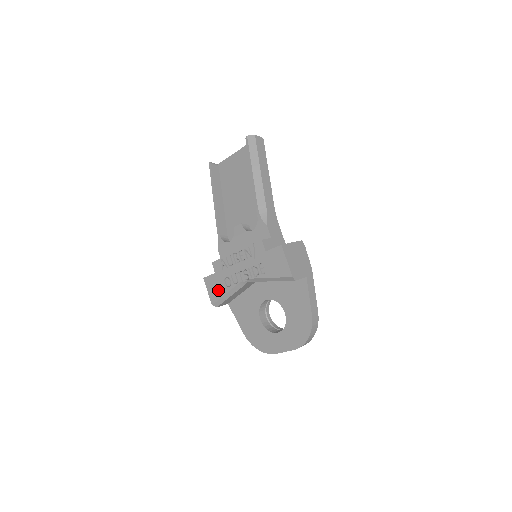
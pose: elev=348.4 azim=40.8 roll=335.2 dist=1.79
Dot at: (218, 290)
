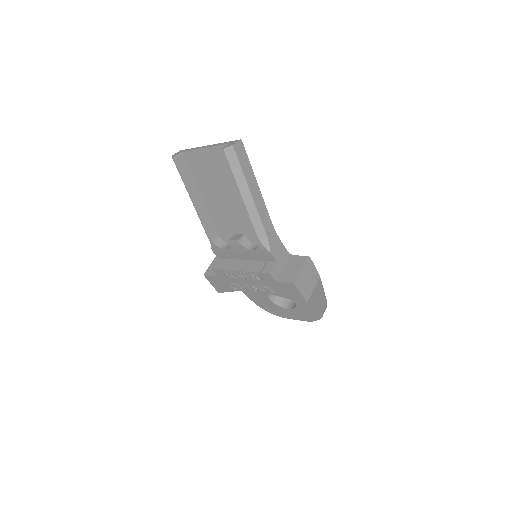
Dot at: (223, 287)
